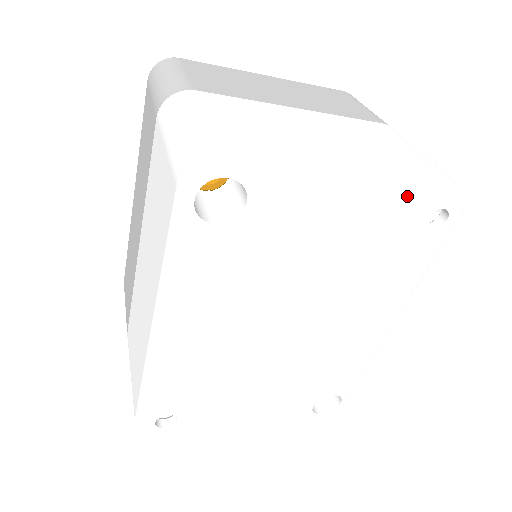
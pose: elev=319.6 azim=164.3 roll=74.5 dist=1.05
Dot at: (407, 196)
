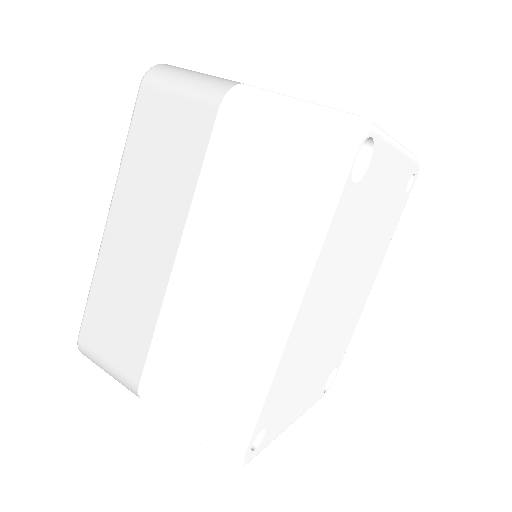
Dot at: (409, 162)
